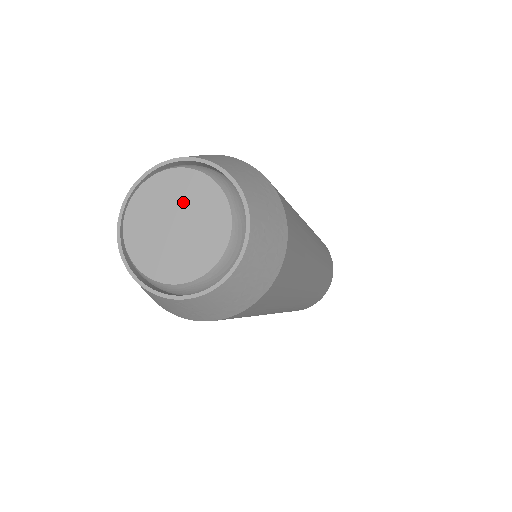
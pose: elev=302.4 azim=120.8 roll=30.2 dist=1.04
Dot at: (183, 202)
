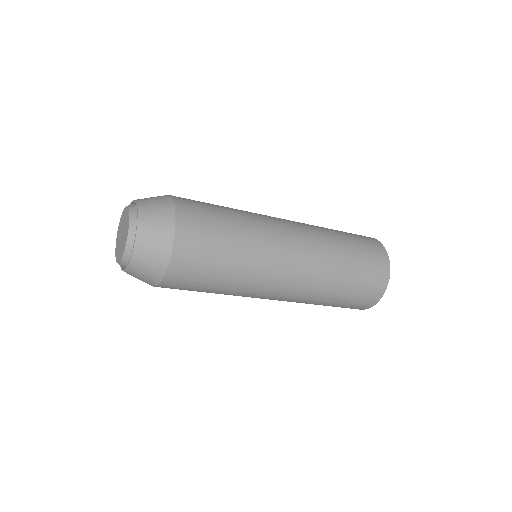
Dot at: (125, 229)
